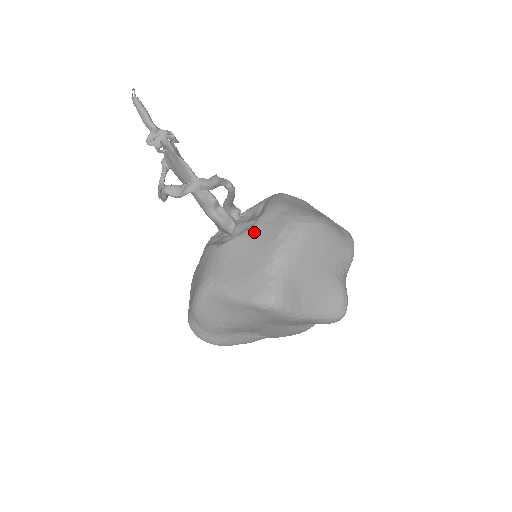
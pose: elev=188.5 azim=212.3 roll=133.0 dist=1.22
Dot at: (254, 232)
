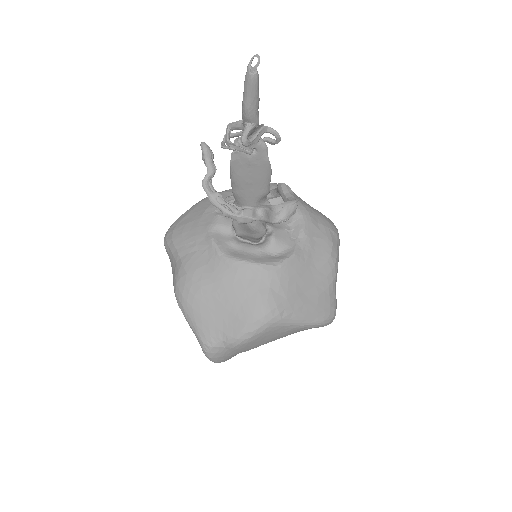
Dot at: (308, 248)
